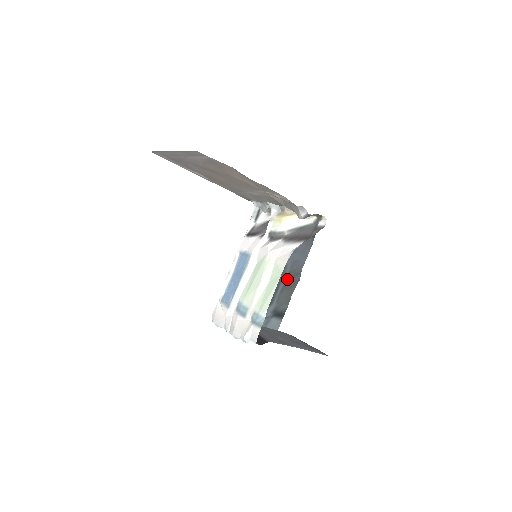
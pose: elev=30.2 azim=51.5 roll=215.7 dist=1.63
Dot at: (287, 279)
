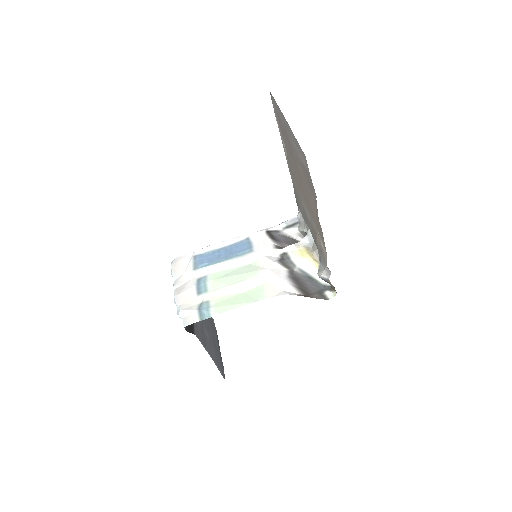
Dot at: occluded
